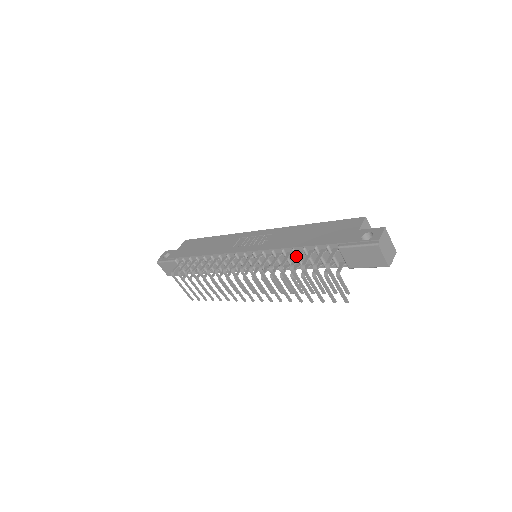
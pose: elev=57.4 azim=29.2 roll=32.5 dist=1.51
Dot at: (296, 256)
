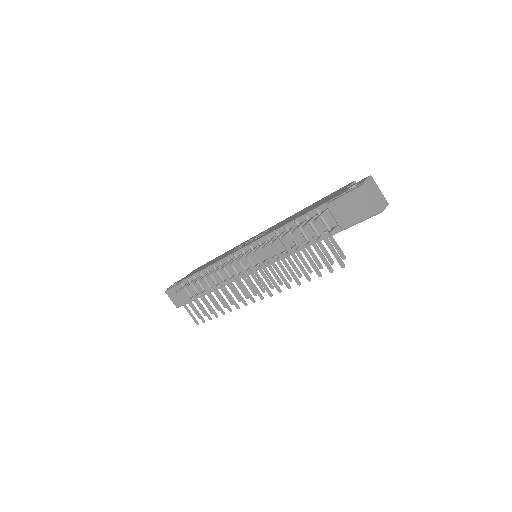
Dot at: occluded
